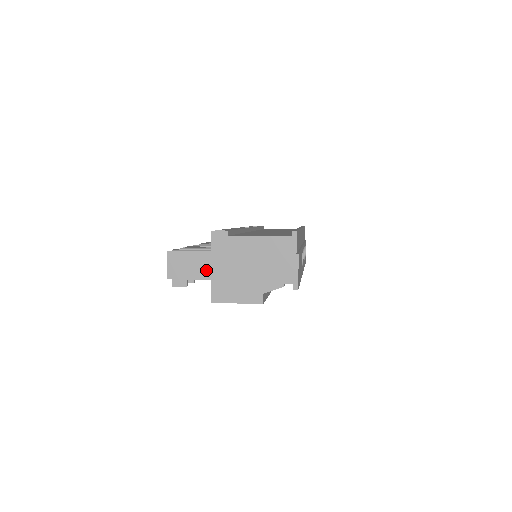
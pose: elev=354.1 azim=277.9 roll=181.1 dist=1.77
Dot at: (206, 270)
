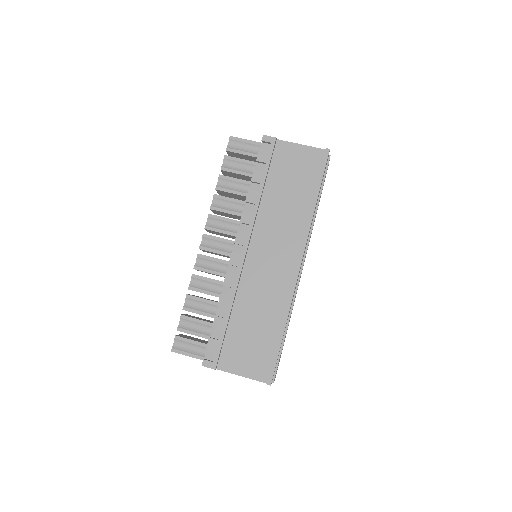
Dot at: occluded
